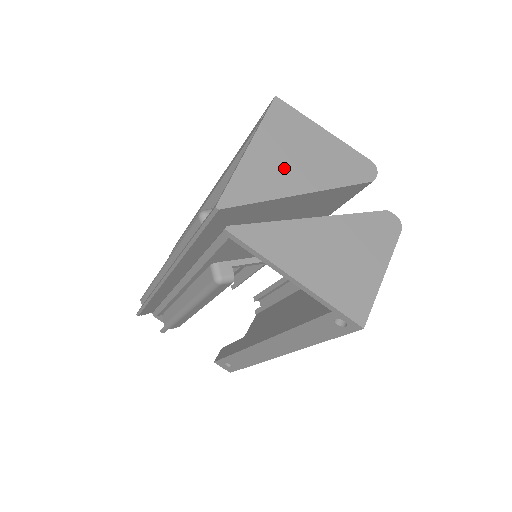
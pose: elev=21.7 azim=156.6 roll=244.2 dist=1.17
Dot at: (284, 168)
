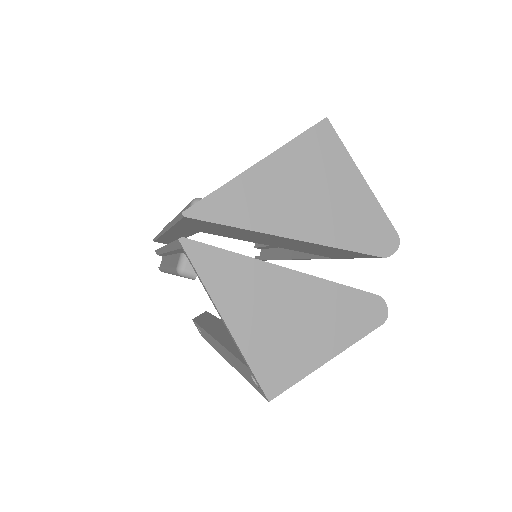
Dot at: (285, 202)
